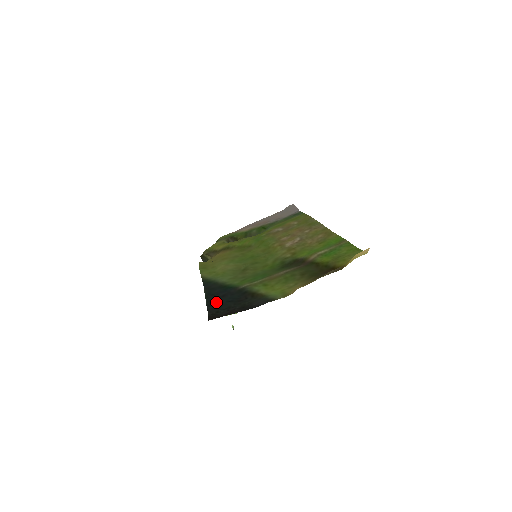
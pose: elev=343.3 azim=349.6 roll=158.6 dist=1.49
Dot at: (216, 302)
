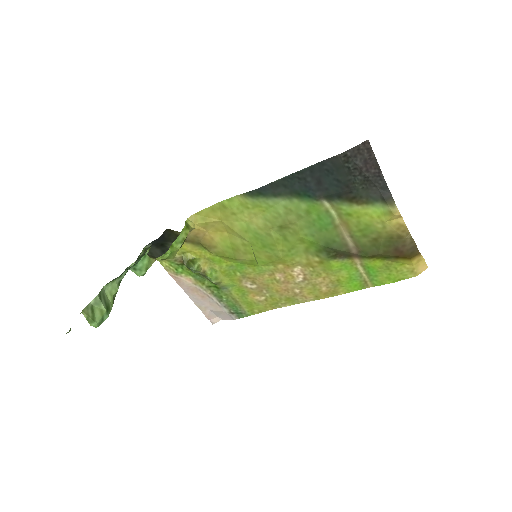
Dot at: (324, 171)
